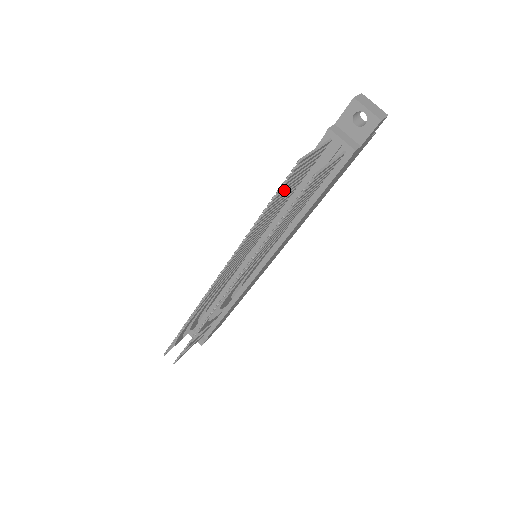
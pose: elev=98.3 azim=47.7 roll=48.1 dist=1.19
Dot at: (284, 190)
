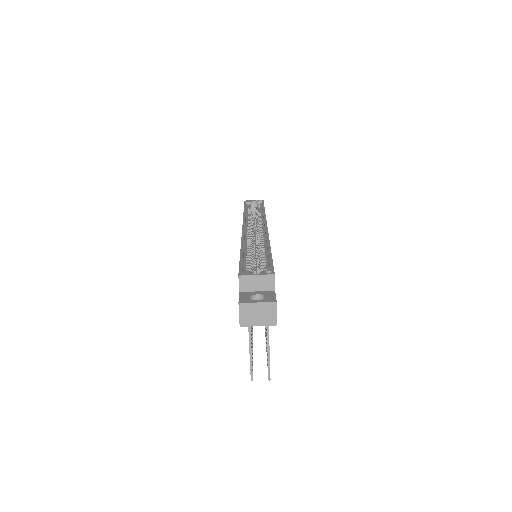
Dot at: occluded
